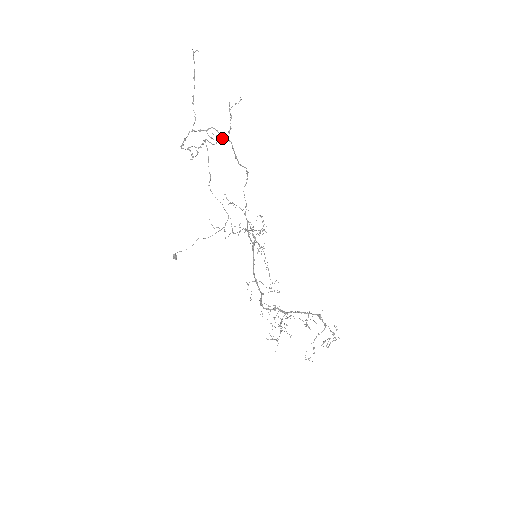
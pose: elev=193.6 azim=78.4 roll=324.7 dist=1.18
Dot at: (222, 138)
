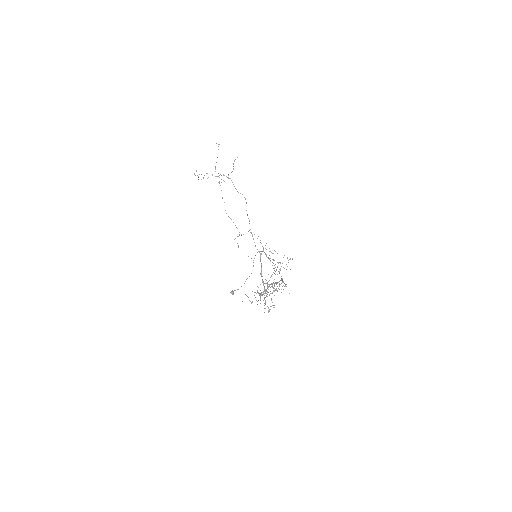
Dot at: (223, 175)
